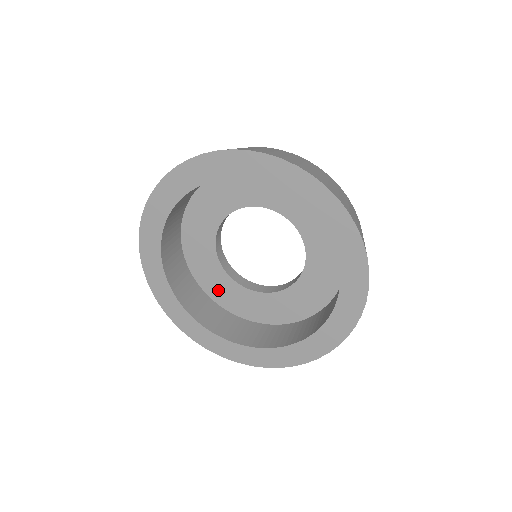
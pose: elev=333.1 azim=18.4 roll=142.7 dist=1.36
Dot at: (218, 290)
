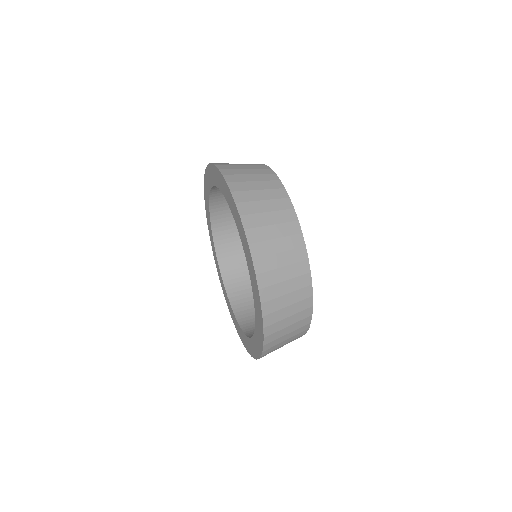
Dot at: occluded
